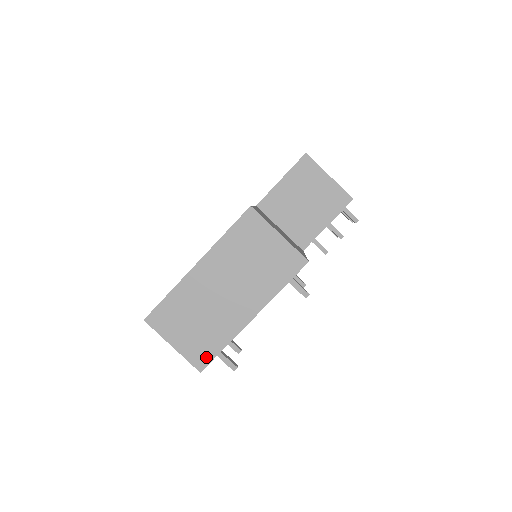
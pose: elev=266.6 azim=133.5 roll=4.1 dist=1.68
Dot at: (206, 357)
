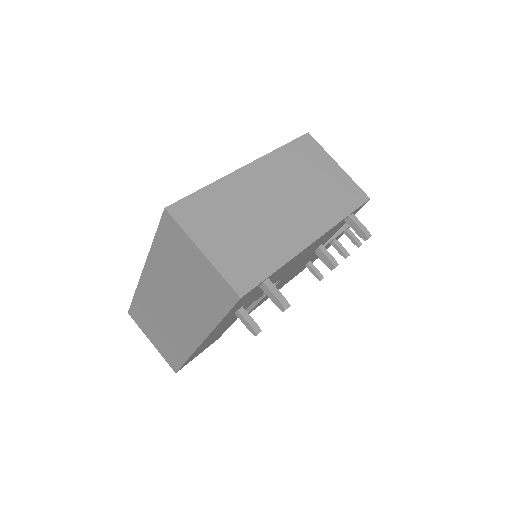
Dot at: (251, 277)
